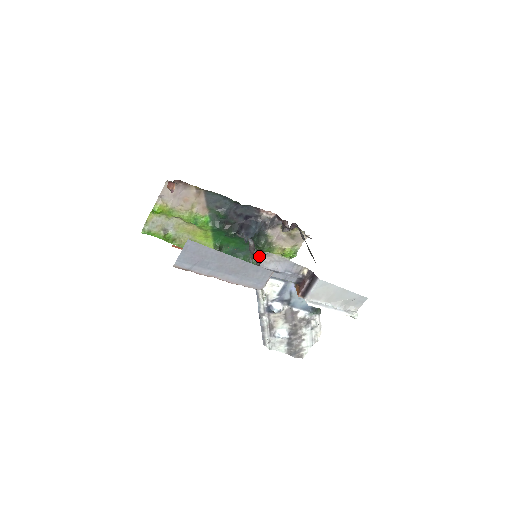
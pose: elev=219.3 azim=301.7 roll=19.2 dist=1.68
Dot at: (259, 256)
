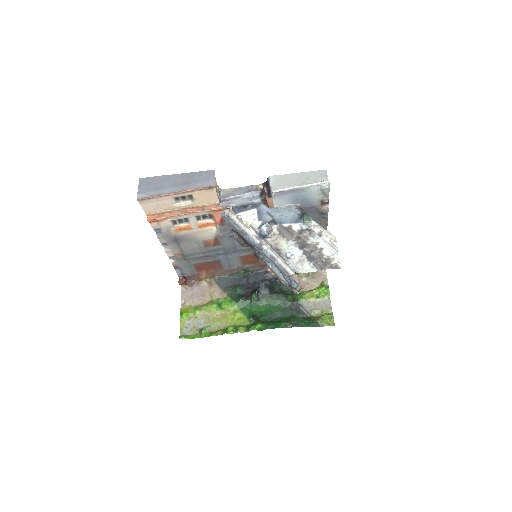
Dot at: (298, 310)
